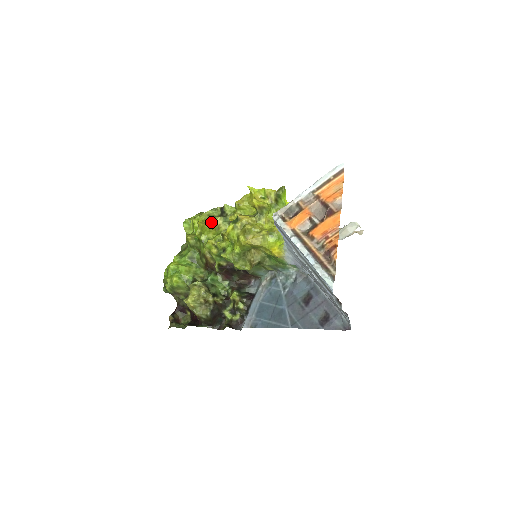
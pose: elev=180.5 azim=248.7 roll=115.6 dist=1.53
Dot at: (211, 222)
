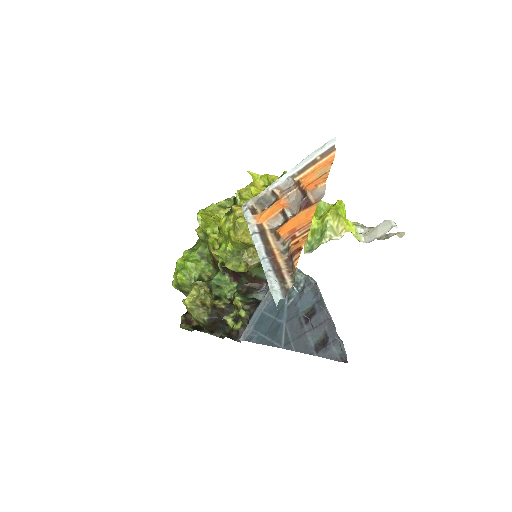
Dot at: (218, 214)
